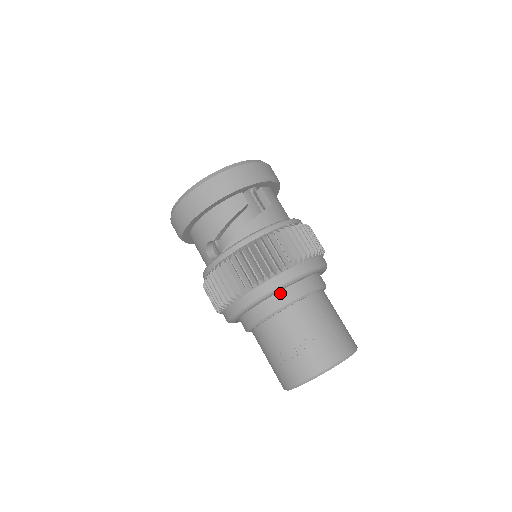
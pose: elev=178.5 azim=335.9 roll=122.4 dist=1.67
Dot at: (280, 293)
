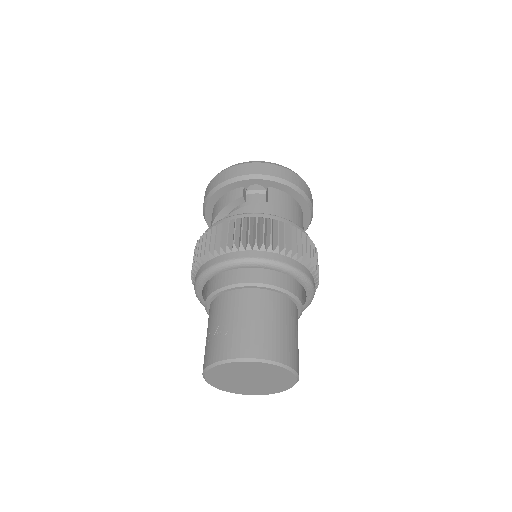
Dot at: (223, 276)
